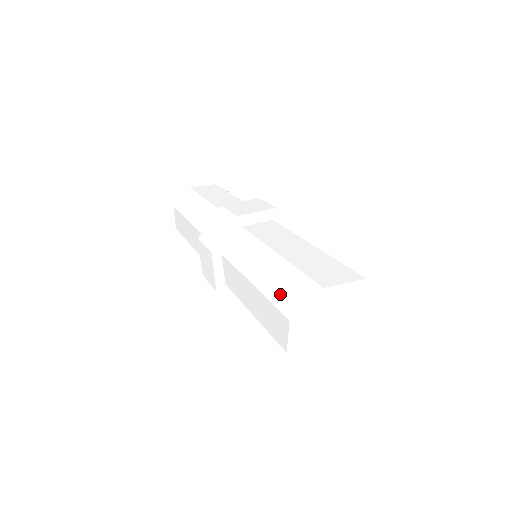
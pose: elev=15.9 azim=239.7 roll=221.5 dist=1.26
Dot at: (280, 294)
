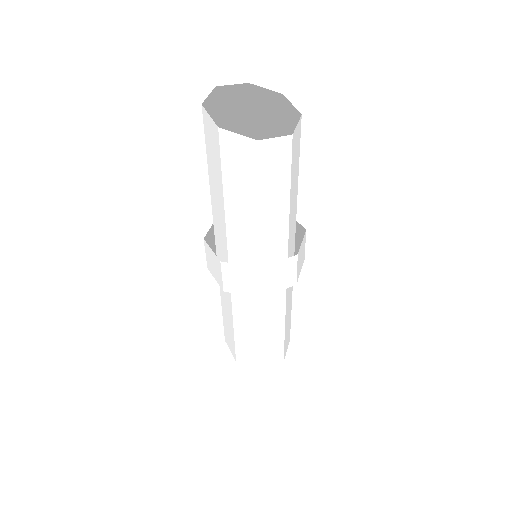
Dot at: (242, 351)
